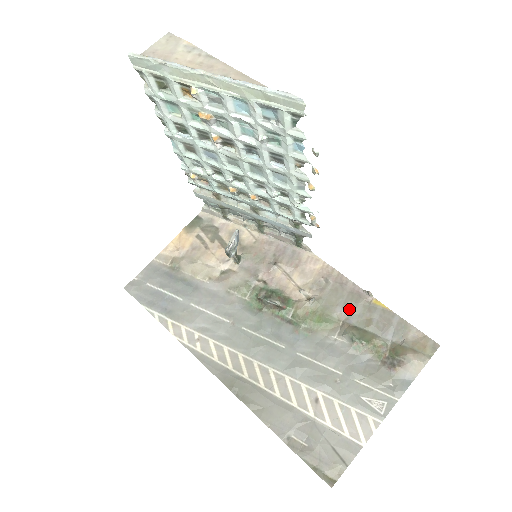
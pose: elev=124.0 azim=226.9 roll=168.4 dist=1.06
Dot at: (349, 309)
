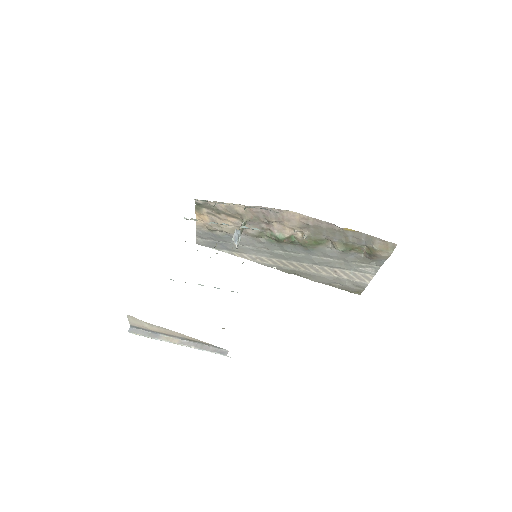
Dot at: (331, 235)
